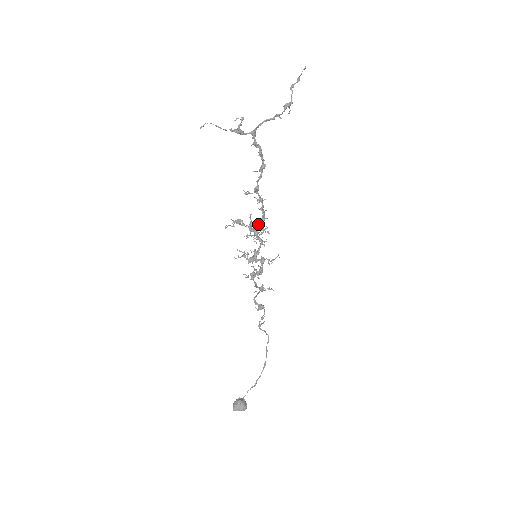
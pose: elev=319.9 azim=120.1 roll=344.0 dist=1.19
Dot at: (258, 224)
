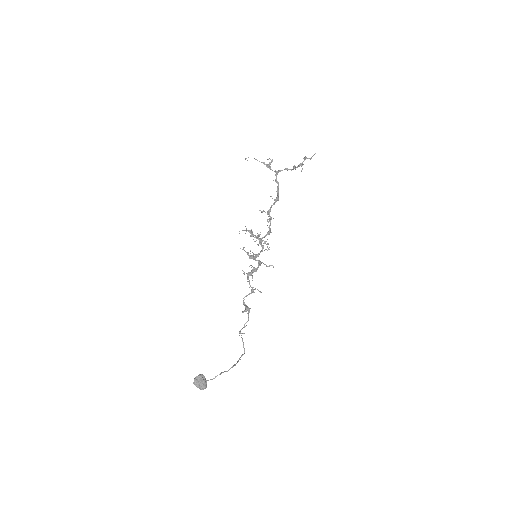
Dot at: (264, 236)
